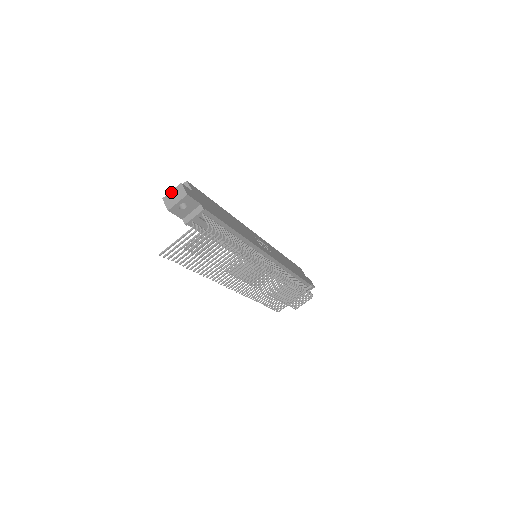
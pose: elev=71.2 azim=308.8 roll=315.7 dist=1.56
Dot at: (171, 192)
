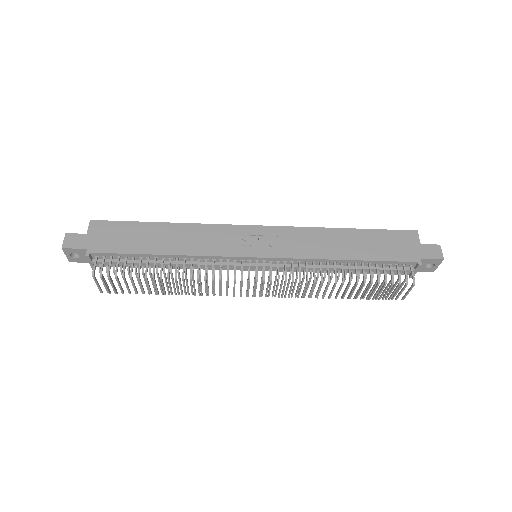
Dot at: occluded
